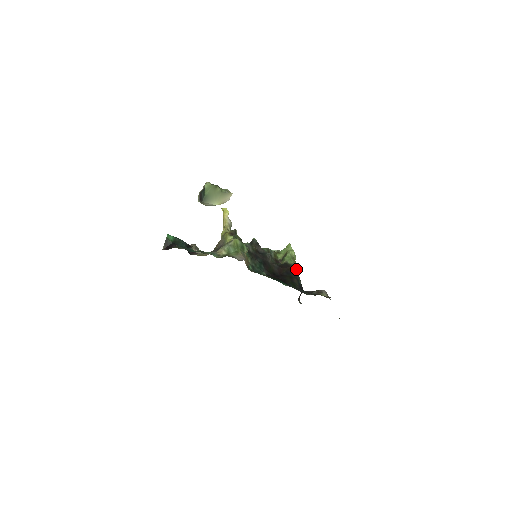
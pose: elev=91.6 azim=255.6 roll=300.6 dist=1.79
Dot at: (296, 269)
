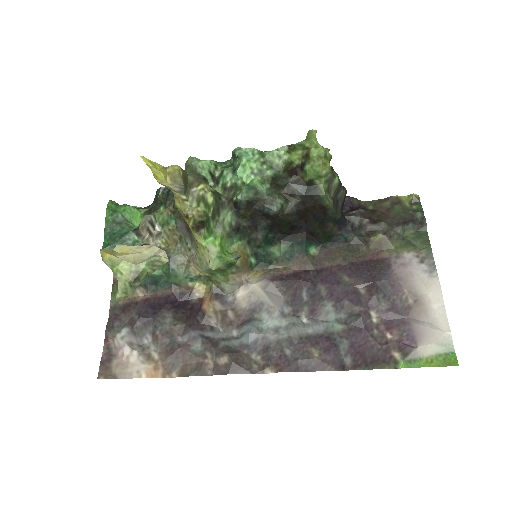
Dot at: (329, 209)
